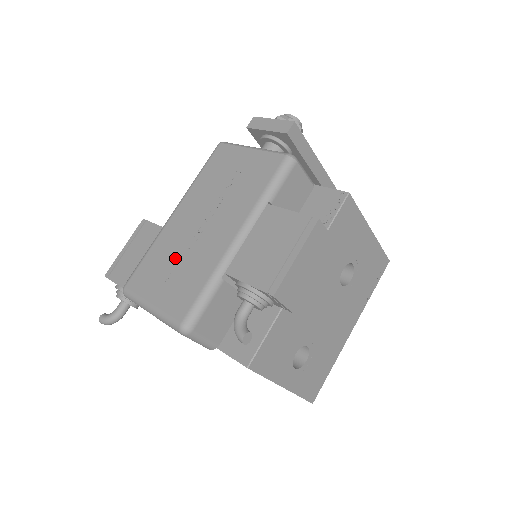
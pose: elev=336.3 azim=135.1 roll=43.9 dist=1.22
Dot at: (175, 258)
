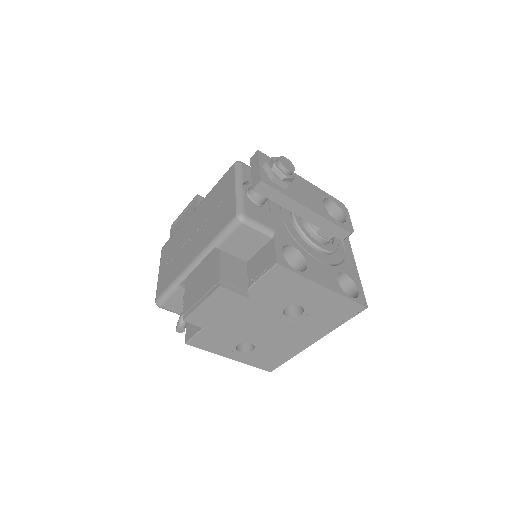
Dot at: (177, 249)
